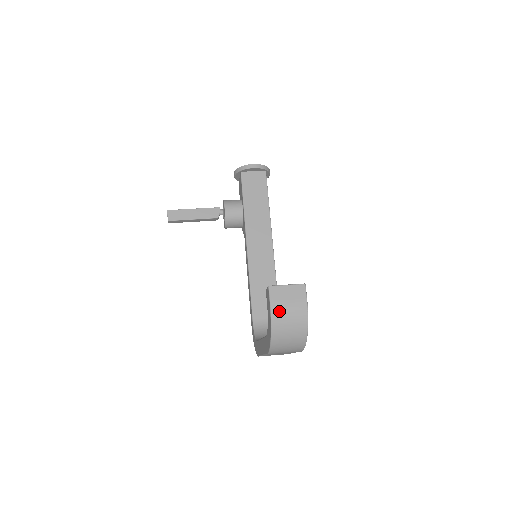
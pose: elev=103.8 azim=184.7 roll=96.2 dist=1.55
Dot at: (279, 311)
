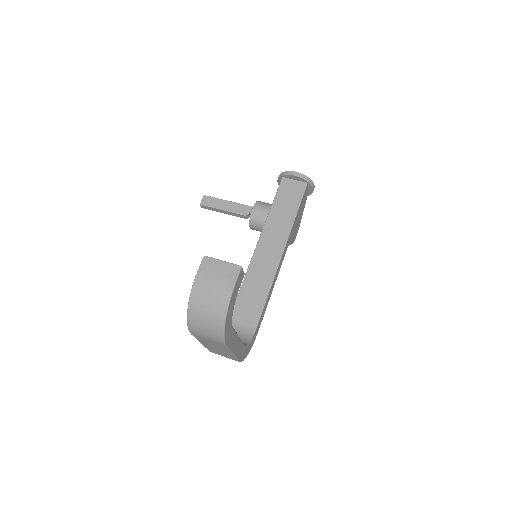
Dot at: (202, 283)
